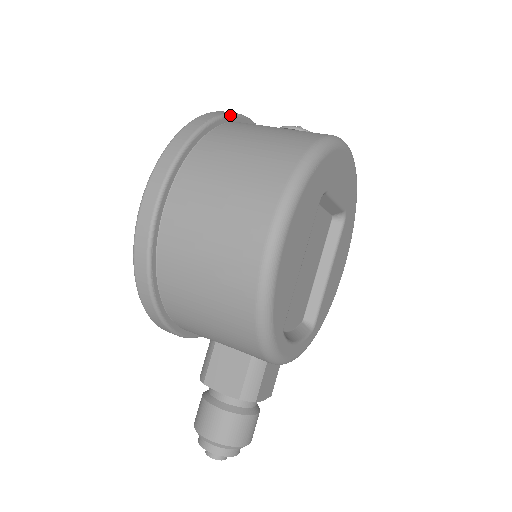
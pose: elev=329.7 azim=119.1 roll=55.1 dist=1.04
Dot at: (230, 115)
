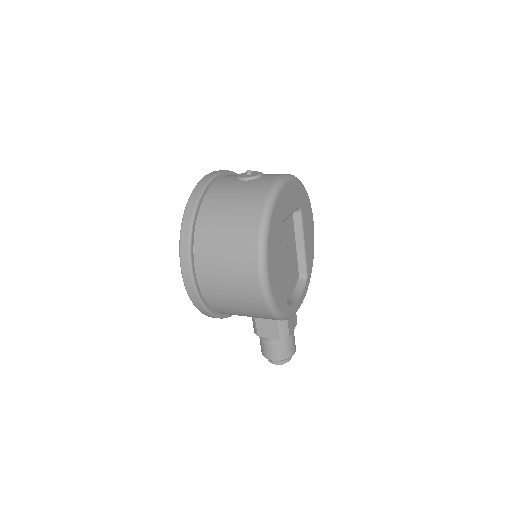
Dot at: (203, 191)
